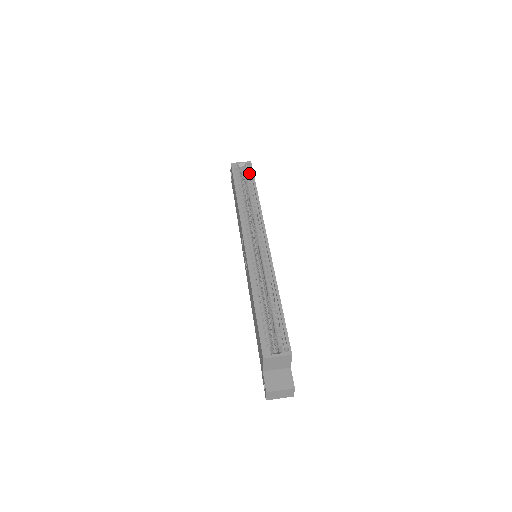
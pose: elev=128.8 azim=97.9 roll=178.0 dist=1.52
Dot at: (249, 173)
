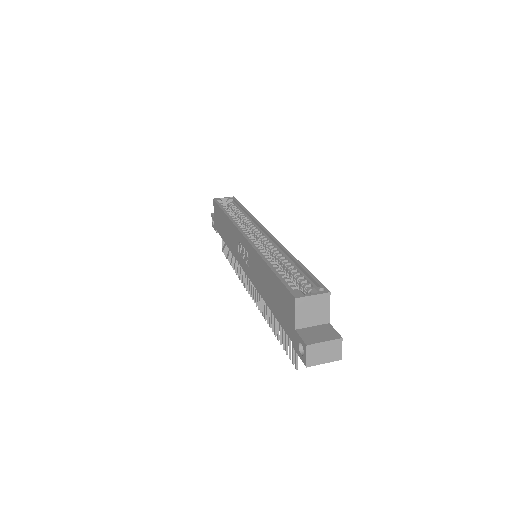
Dot at: (233, 203)
